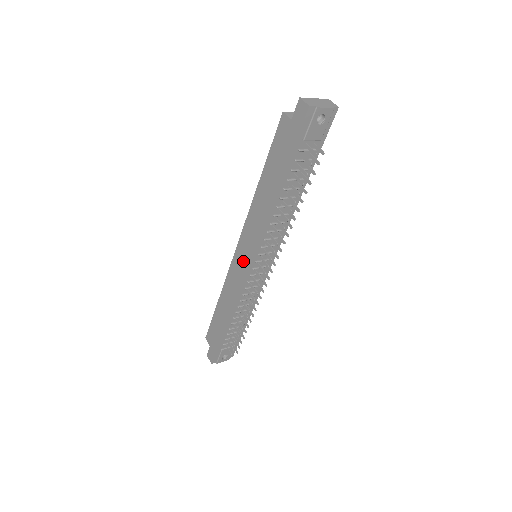
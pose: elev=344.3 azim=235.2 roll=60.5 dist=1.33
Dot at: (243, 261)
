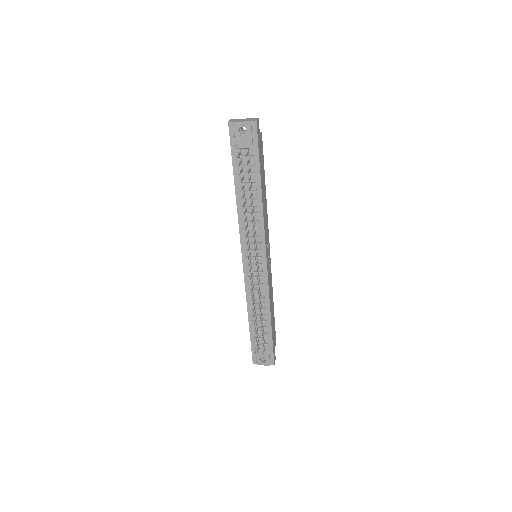
Dot at: occluded
